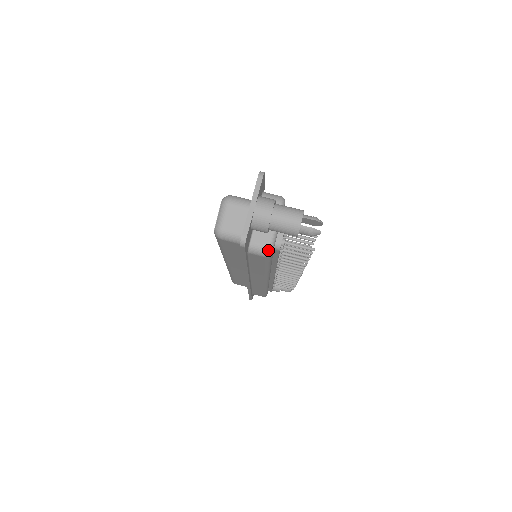
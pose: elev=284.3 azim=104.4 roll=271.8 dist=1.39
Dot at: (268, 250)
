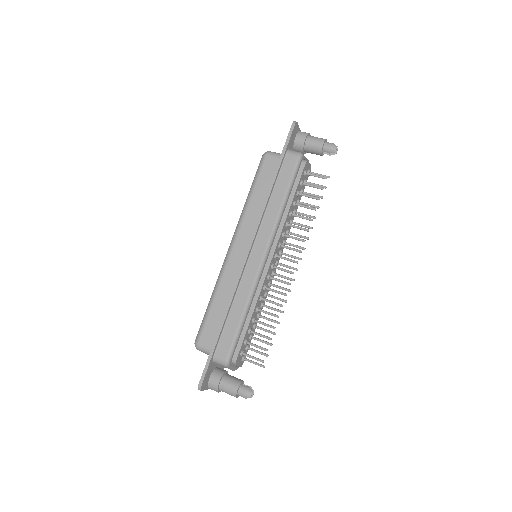
Dot at: (301, 153)
